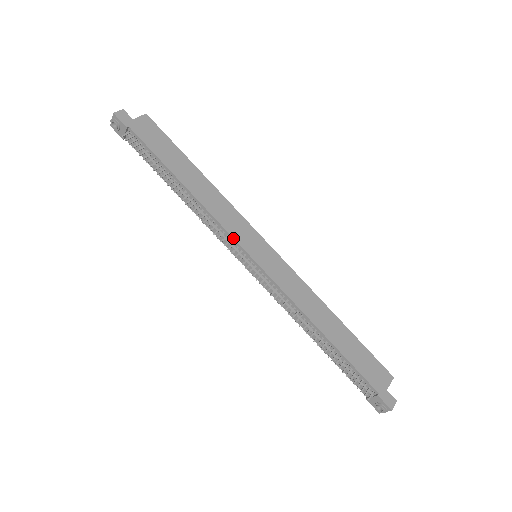
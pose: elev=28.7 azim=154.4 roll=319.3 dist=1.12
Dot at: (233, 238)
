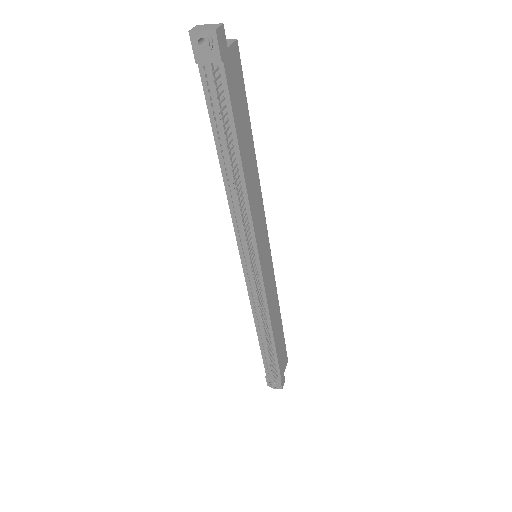
Dot at: (256, 242)
